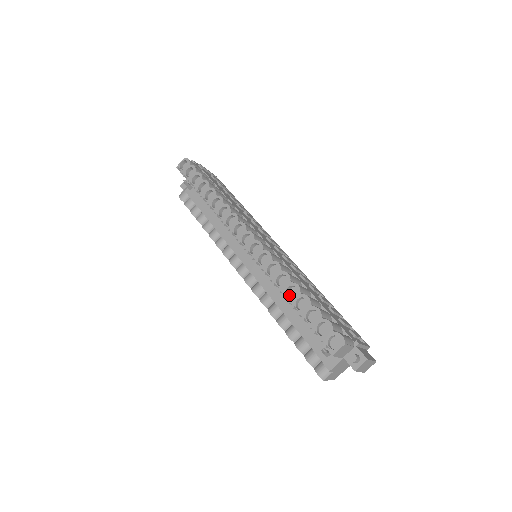
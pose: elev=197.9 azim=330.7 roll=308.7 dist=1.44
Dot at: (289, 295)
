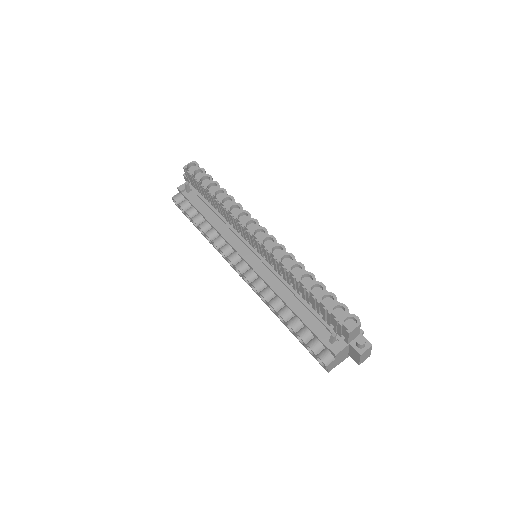
Dot at: (302, 283)
